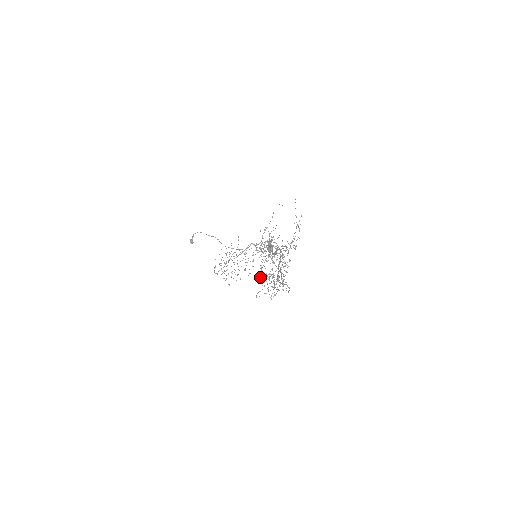
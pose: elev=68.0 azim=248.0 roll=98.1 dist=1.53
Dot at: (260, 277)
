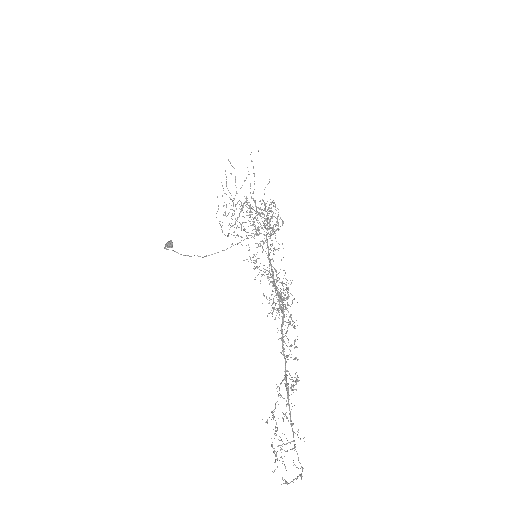
Dot at: (272, 308)
